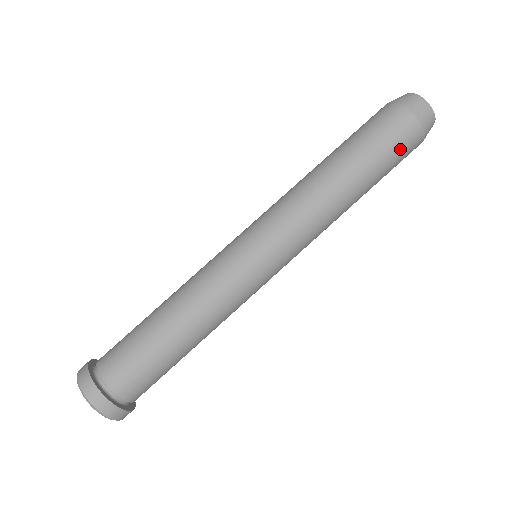
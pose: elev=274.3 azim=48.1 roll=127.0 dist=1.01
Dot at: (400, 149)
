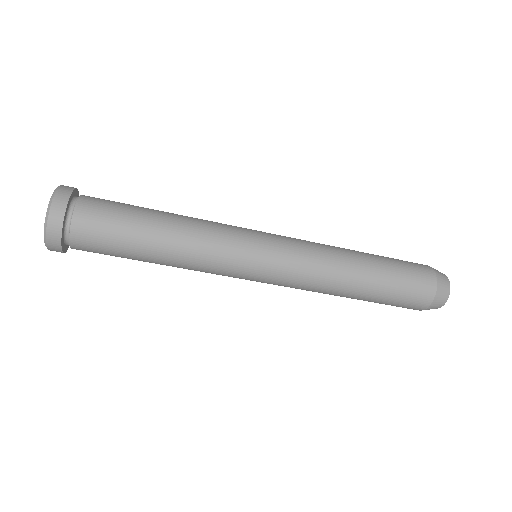
Dot at: (396, 306)
